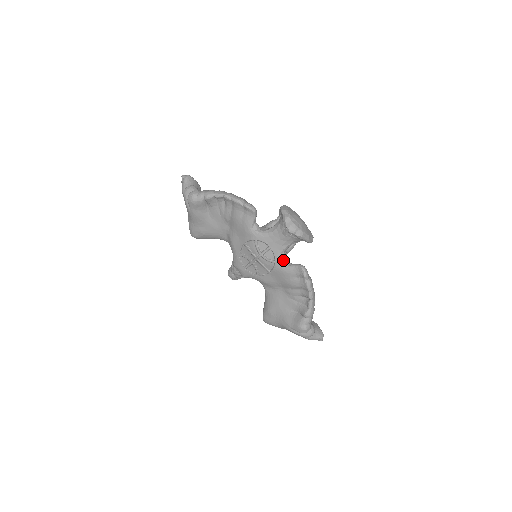
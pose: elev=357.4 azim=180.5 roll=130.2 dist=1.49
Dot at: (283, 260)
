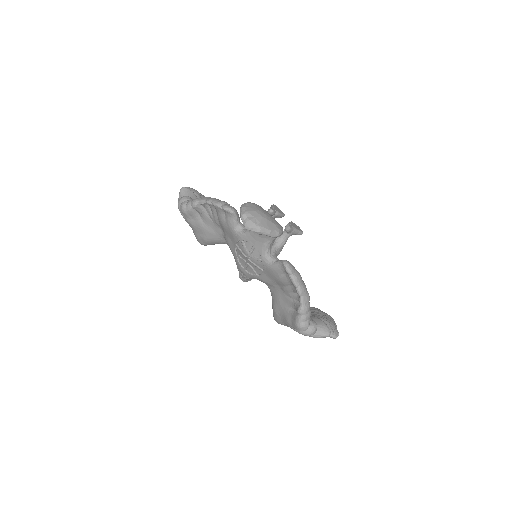
Dot at: (269, 257)
